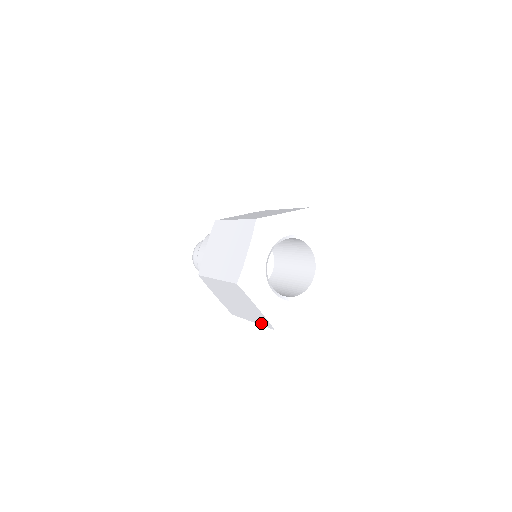
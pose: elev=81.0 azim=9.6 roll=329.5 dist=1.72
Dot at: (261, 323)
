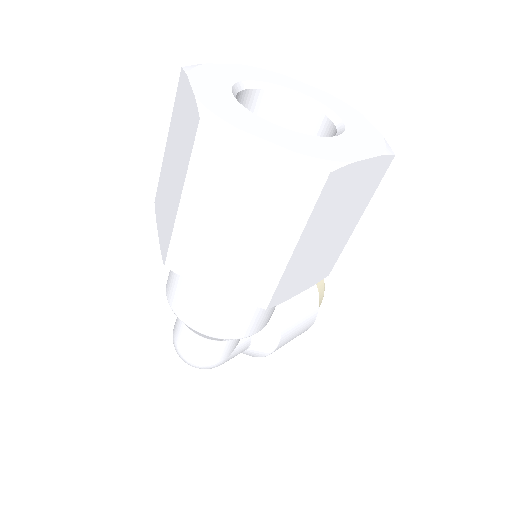
Dot at: (303, 208)
